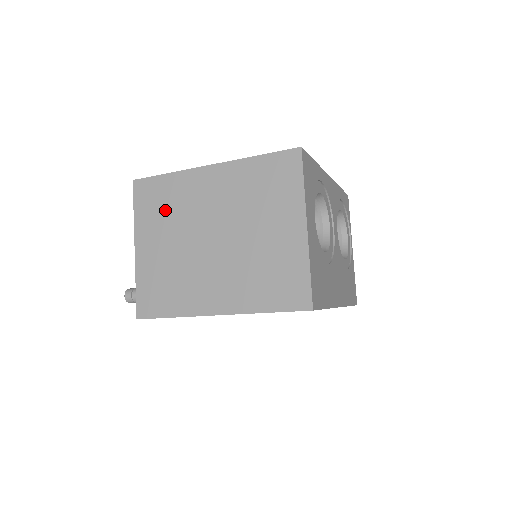
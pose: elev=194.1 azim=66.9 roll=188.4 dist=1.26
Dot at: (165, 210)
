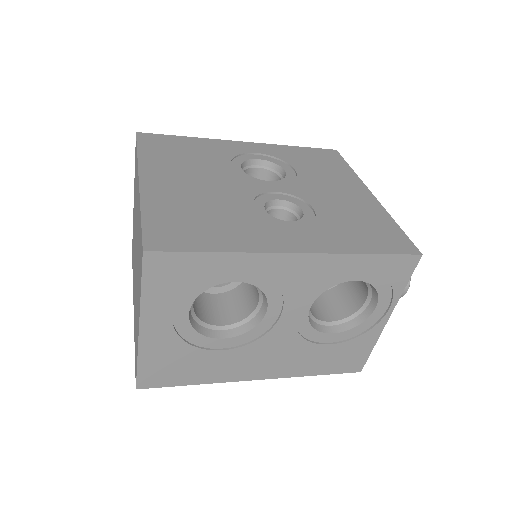
Dot at: (135, 187)
